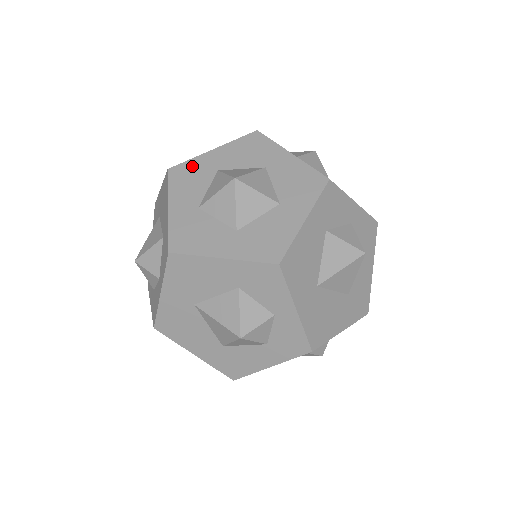
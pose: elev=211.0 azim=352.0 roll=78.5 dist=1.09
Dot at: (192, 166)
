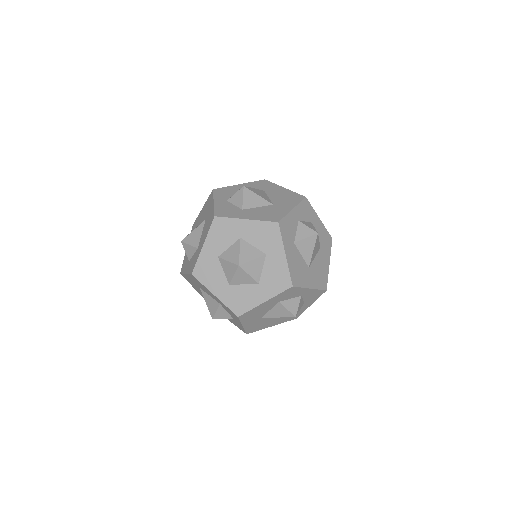
Dot at: (228, 224)
